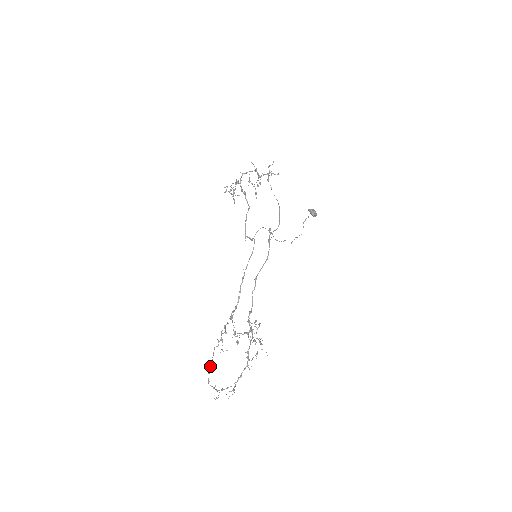
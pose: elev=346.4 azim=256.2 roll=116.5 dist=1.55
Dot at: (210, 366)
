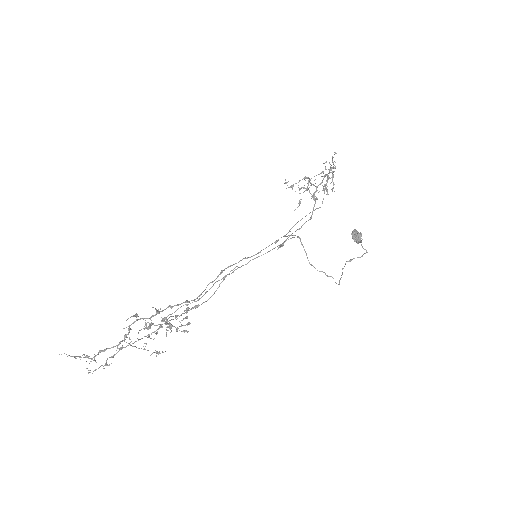
Dot at: occluded
